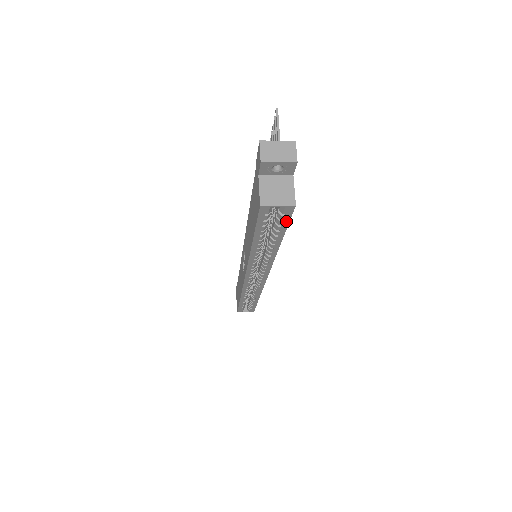
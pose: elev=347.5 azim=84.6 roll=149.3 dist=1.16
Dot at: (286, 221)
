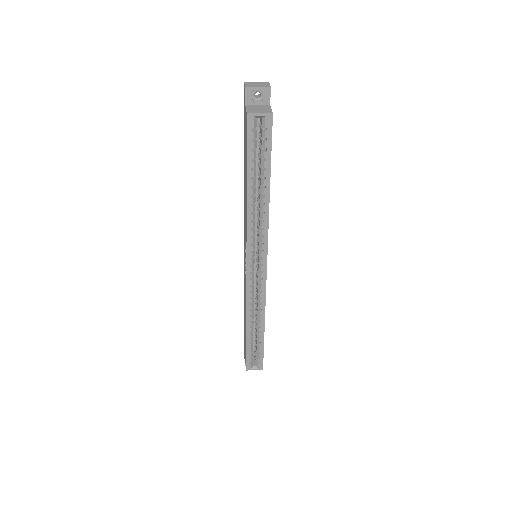
Dot at: (269, 141)
